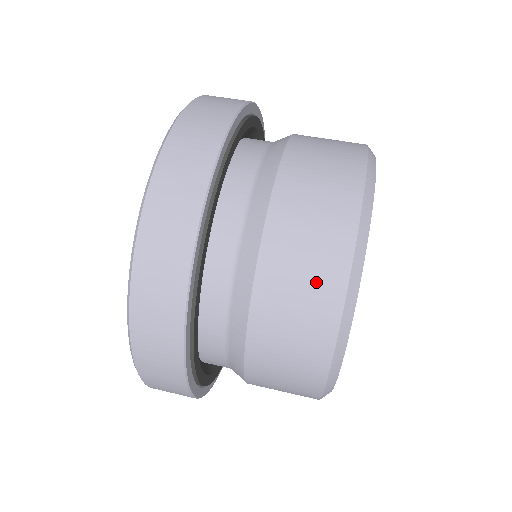
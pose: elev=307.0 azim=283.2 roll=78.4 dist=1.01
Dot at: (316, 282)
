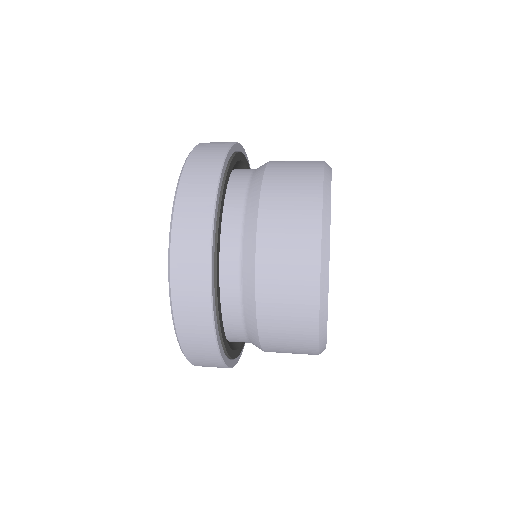
Dot at: (299, 238)
